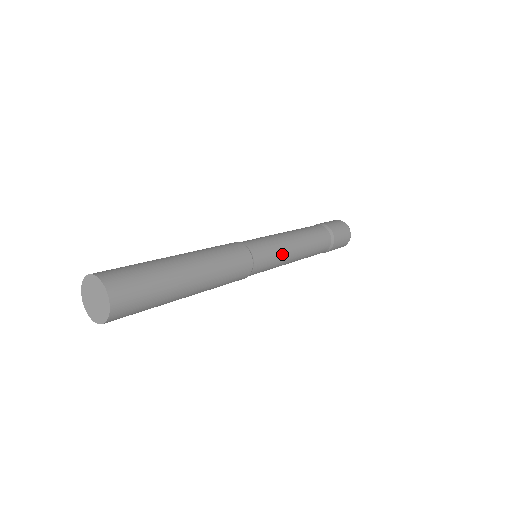
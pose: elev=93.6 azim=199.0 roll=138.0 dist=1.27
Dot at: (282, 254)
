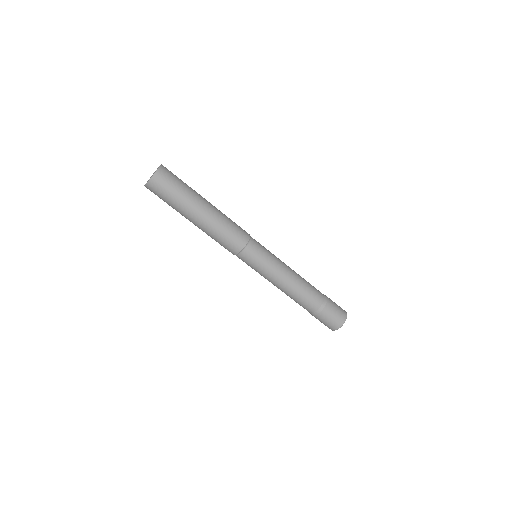
Dot at: (266, 272)
